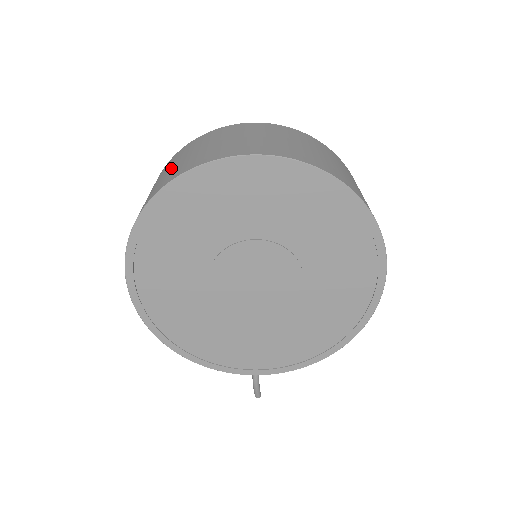
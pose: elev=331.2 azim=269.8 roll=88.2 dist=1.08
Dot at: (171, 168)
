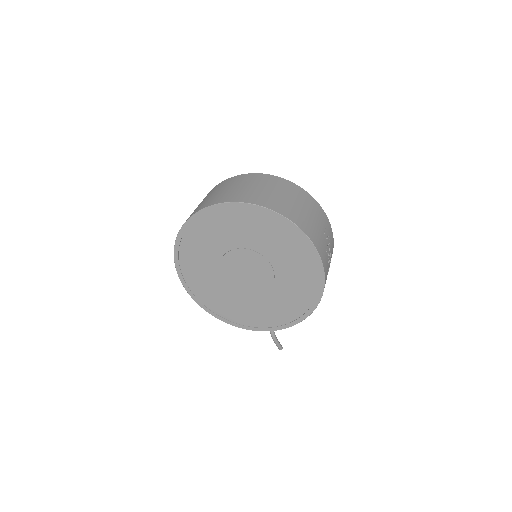
Dot at: occluded
